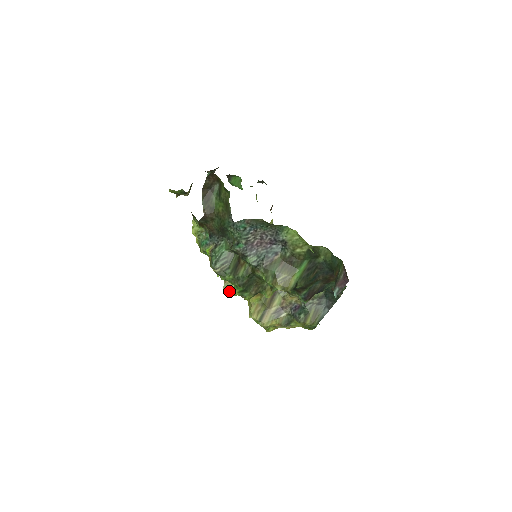
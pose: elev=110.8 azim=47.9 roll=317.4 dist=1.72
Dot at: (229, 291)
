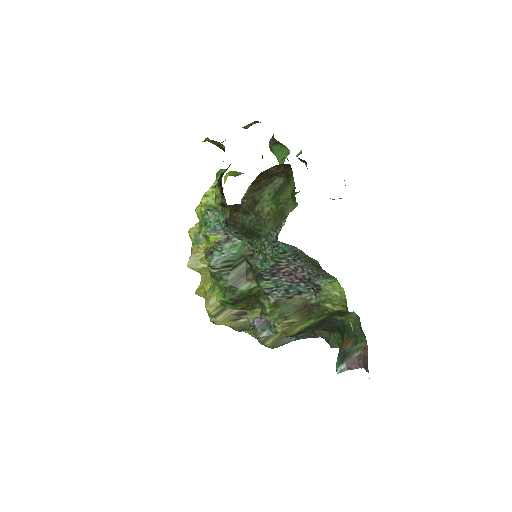
Dot at: (195, 268)
